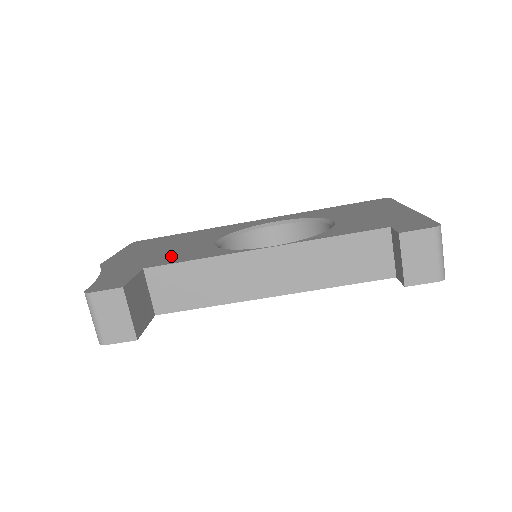
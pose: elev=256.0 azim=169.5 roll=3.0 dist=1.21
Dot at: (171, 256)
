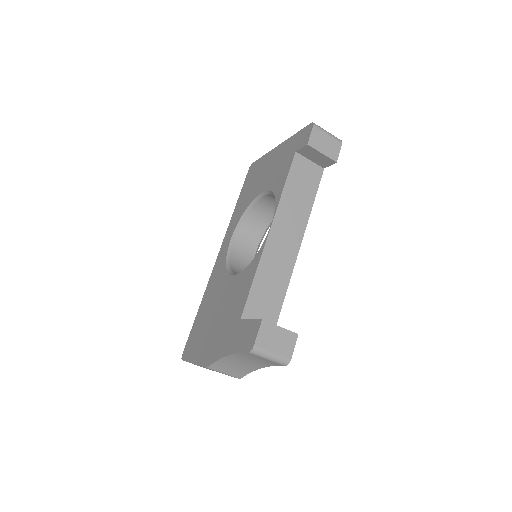
Dot at: (234, 303)
